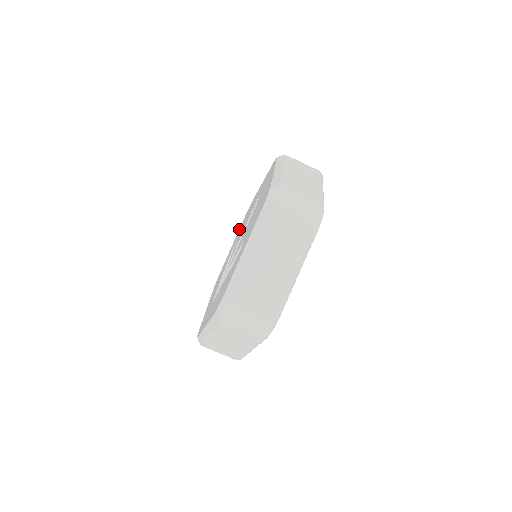
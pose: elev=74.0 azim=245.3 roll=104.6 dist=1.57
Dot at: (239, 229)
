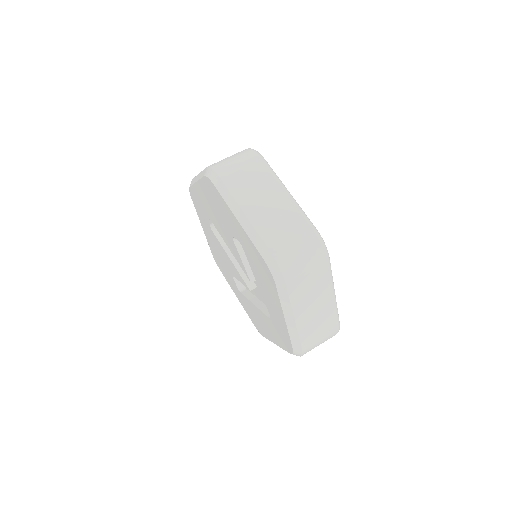
Dot at: (227, 281)
